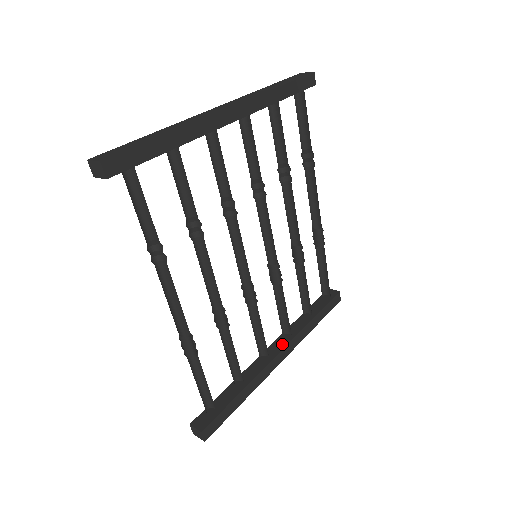
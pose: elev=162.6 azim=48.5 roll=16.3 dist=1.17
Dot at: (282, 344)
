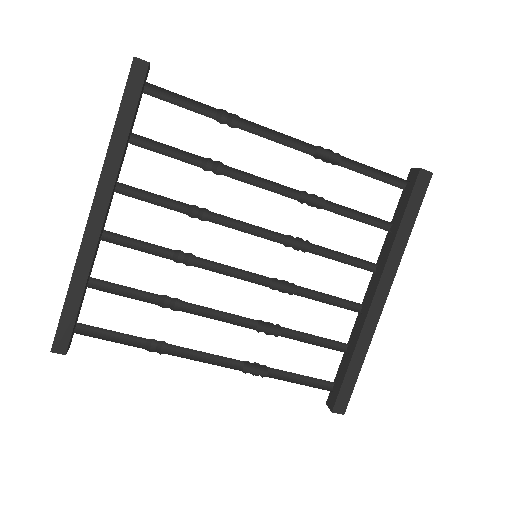
Dot at: (375, 284)
